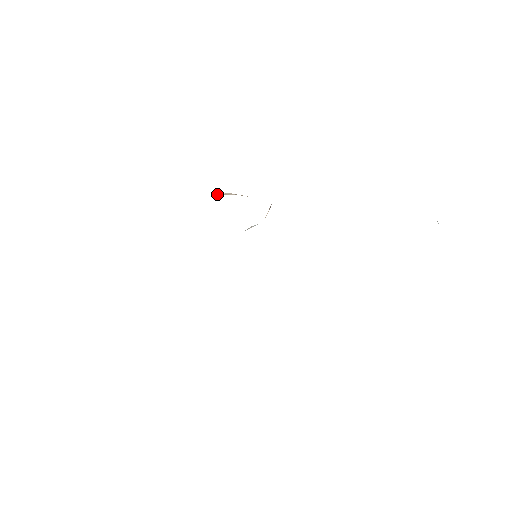
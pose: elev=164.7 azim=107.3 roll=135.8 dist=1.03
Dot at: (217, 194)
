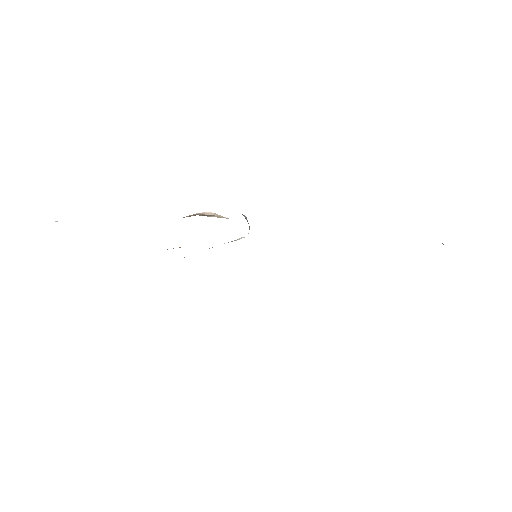
Dot at: (202, 213)
